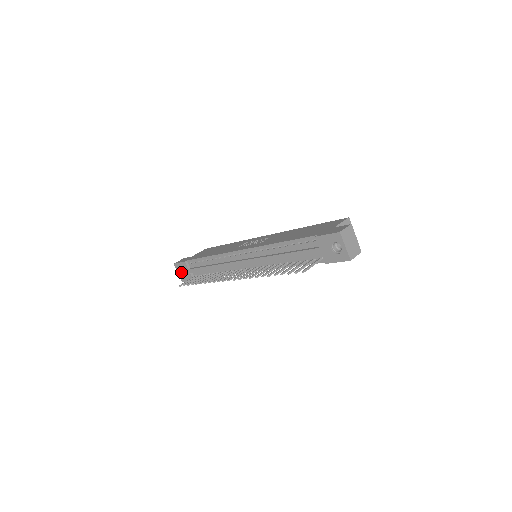
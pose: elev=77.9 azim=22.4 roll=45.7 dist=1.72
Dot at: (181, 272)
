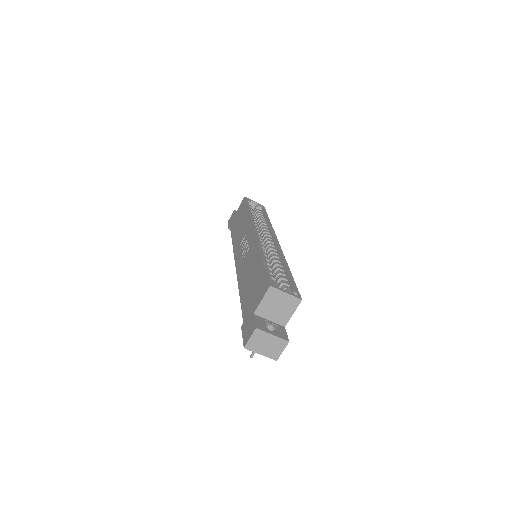
Dot at: occluded
